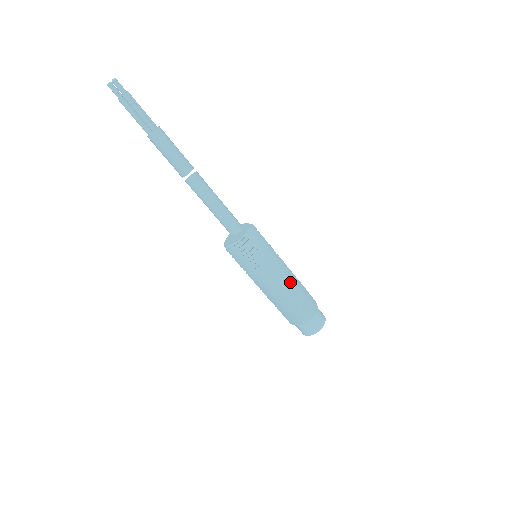
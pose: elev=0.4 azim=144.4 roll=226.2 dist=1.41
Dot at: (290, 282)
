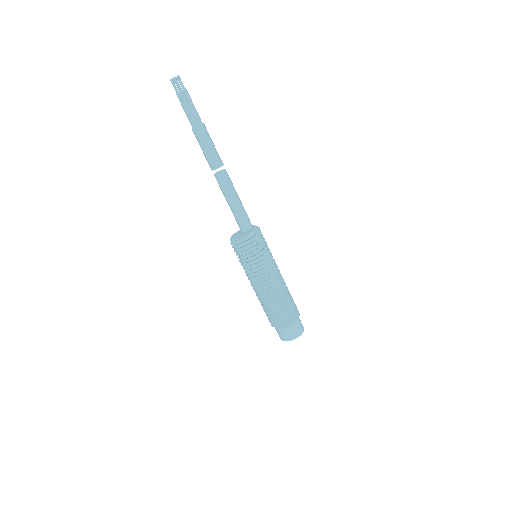
Dot at: (273, 291)
